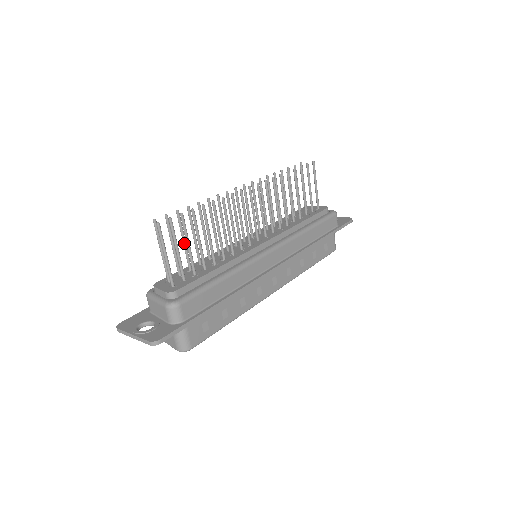
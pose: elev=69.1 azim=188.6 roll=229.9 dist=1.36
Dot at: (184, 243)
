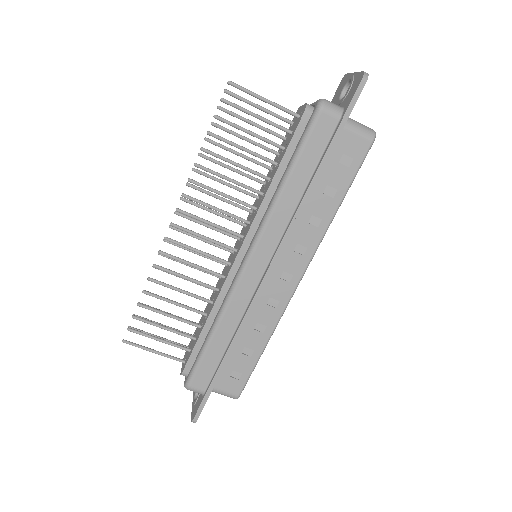
Dot at: occluded
